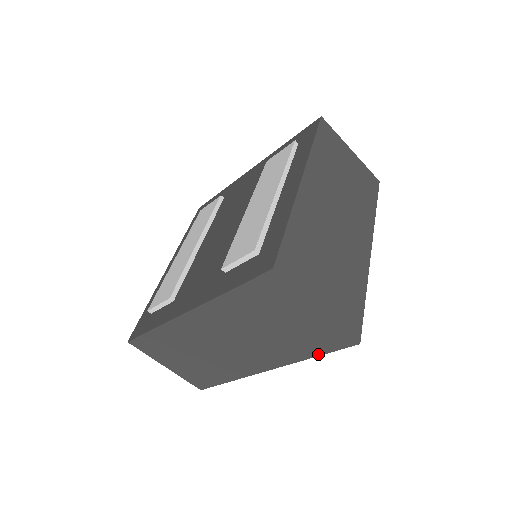
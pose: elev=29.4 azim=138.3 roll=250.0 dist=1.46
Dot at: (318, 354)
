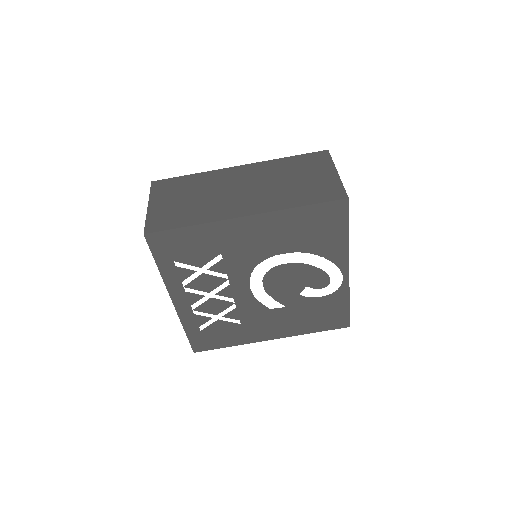
Dot at: (308, 204)
